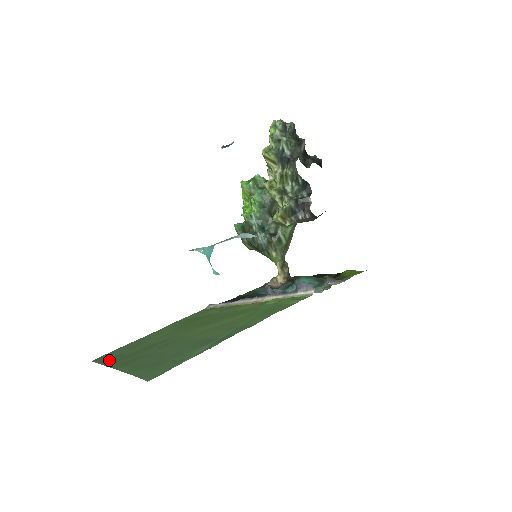
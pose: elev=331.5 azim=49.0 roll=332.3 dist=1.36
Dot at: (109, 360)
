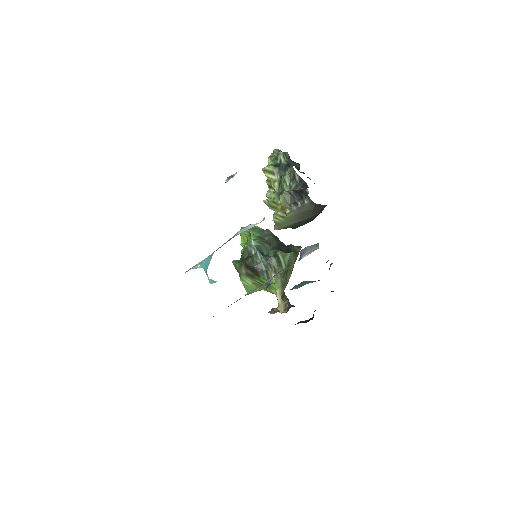
Dot at: occluded
